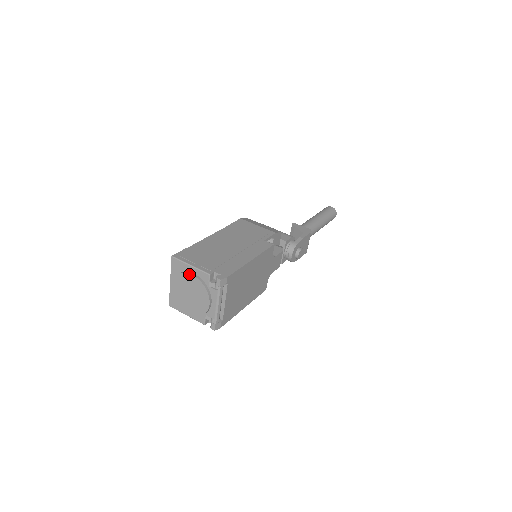
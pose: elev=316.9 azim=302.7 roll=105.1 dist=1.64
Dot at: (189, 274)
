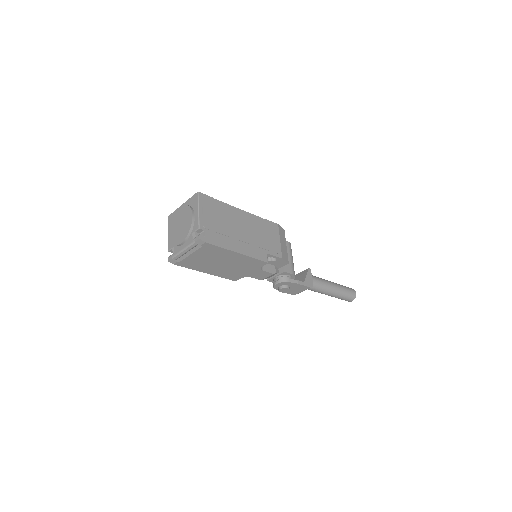
Dot at: (192, 213)
